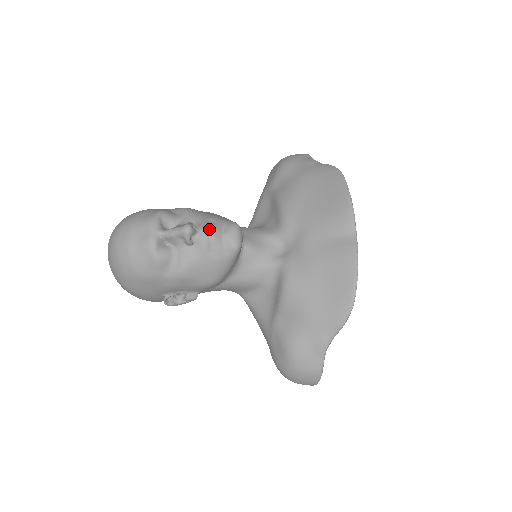
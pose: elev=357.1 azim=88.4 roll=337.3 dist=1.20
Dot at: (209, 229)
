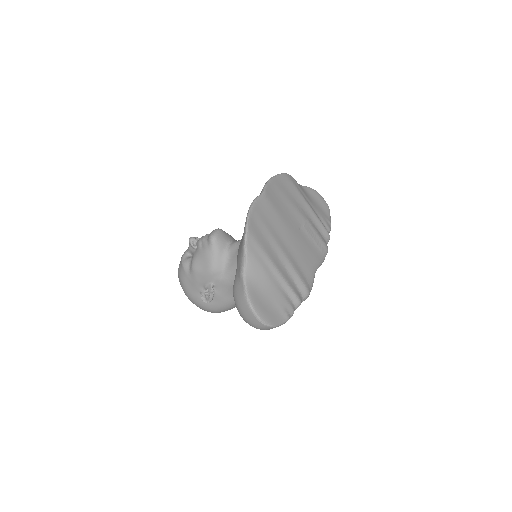
Dot at: (203, 236)
